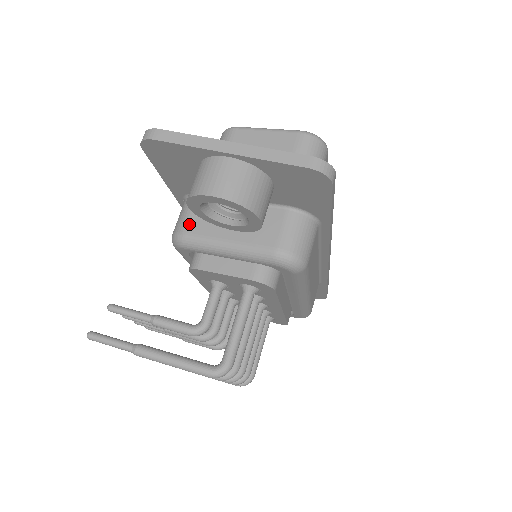
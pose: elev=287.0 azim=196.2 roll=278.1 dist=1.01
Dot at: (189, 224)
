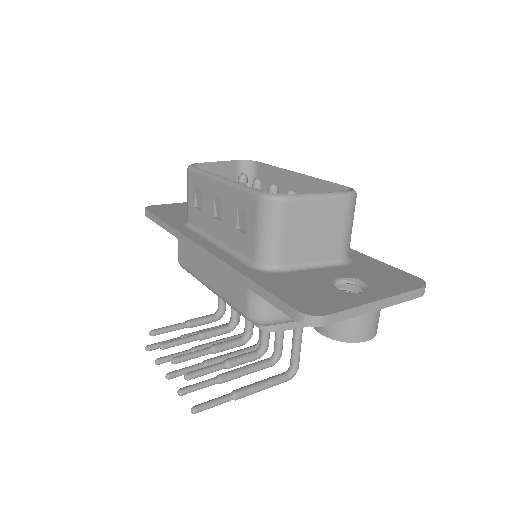
Dot at: (275, 311)
